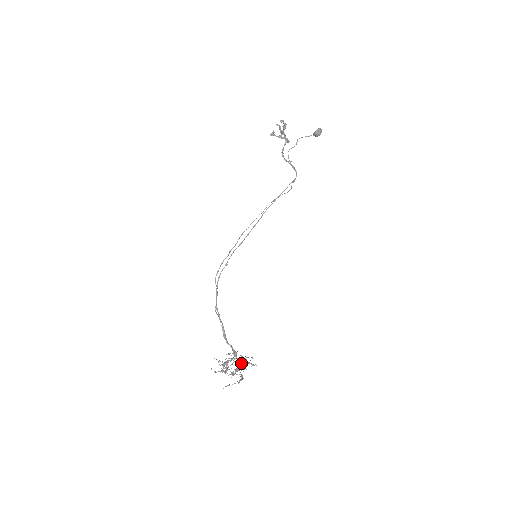
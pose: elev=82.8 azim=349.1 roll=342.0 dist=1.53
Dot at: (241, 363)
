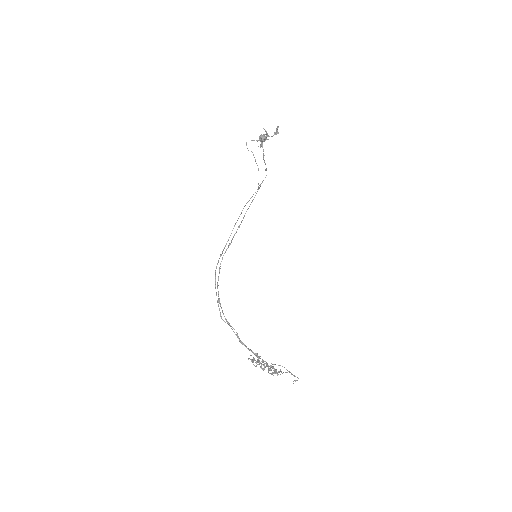
Dot at: occluded
